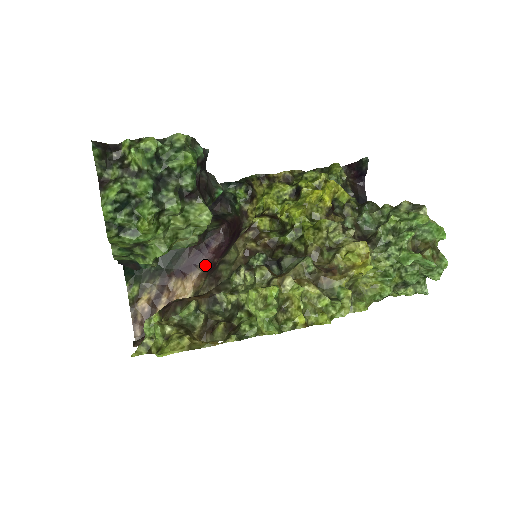
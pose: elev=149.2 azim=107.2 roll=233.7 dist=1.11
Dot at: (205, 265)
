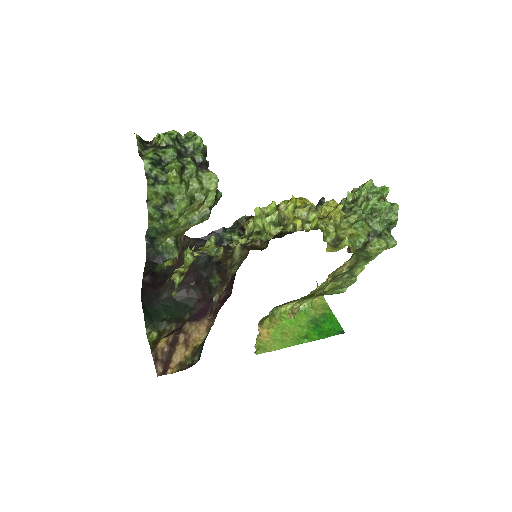
Dot at: (214, 311)
